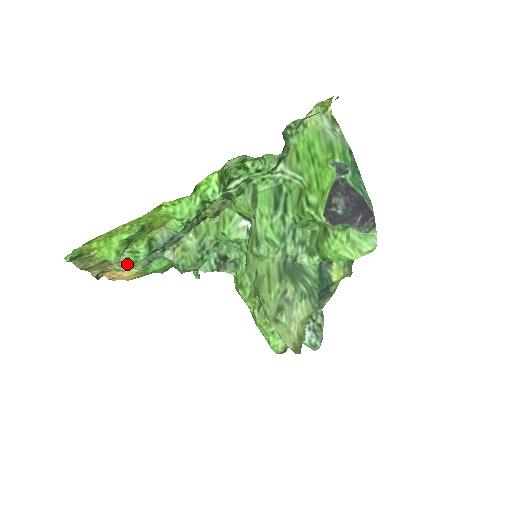
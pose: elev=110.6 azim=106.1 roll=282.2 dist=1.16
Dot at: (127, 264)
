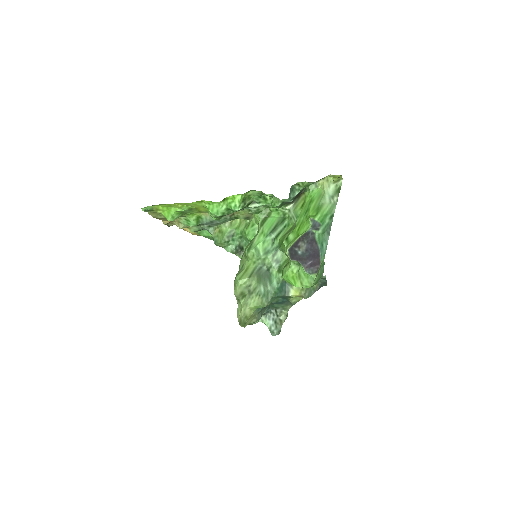
Dot at: (183, 225)
